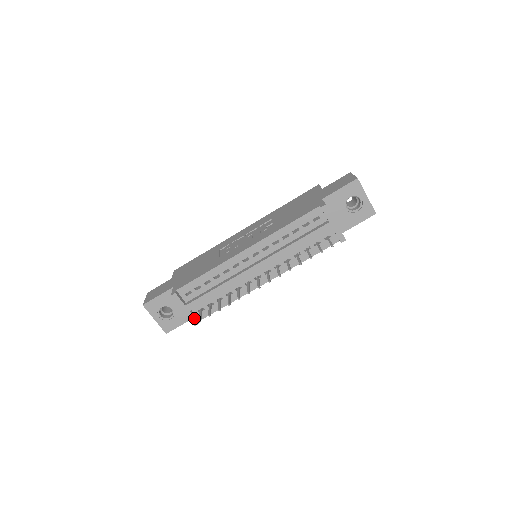
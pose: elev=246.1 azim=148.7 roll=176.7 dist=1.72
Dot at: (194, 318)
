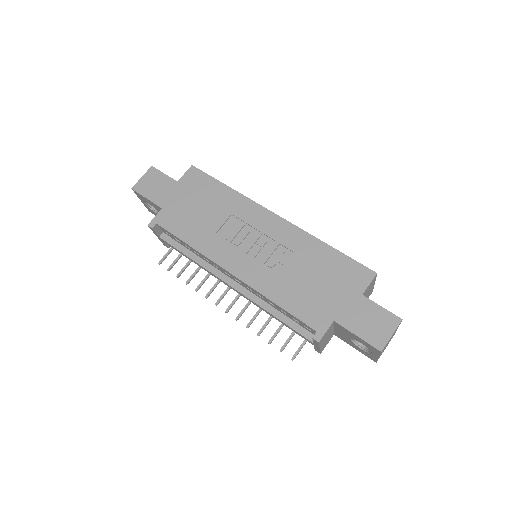
Dot at: (165, 244)
